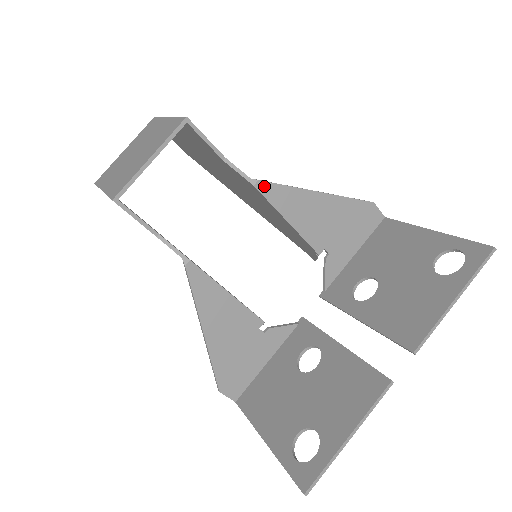
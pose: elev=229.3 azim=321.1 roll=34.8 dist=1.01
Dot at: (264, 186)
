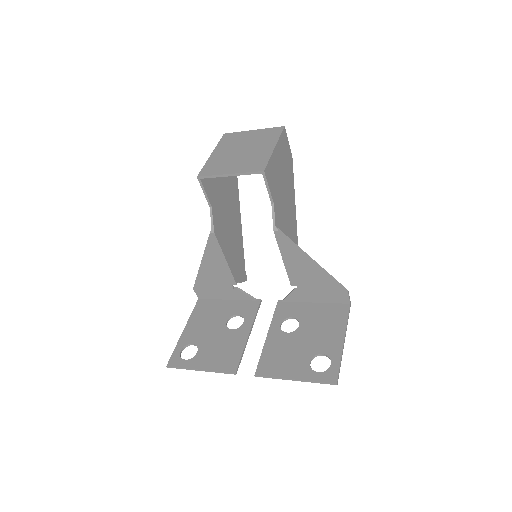
Dot at: (280, 235)
